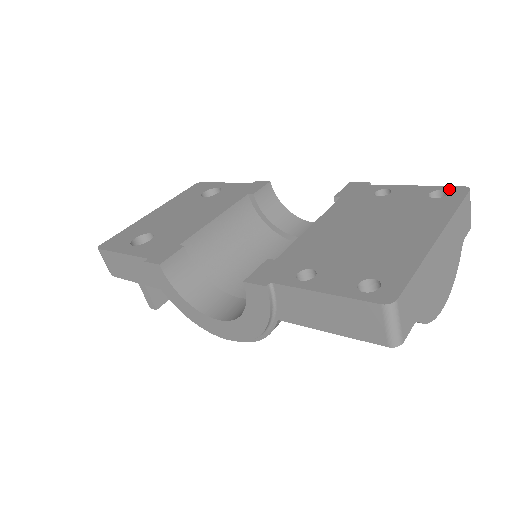
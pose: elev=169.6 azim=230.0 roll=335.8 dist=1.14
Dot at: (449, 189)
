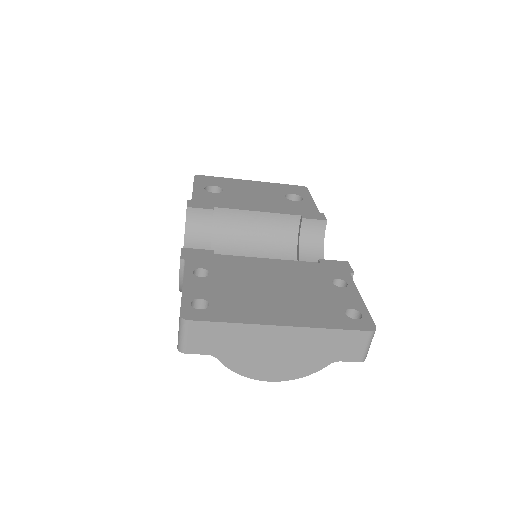
Dot at: (366, 319)
